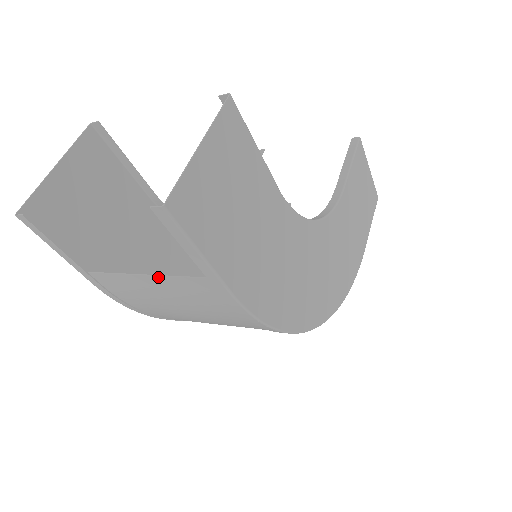
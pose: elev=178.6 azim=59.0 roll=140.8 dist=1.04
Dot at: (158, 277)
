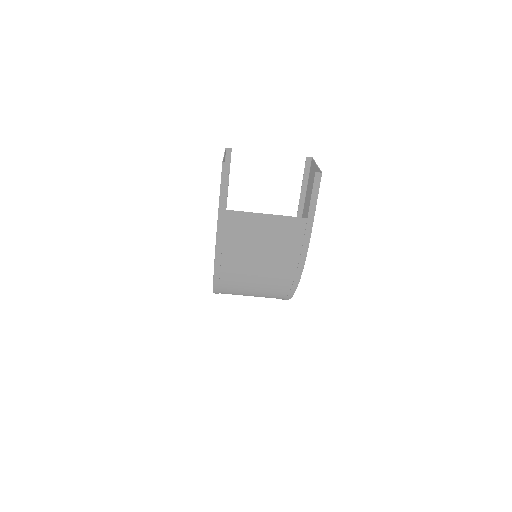
Dot at: (276, 216)
